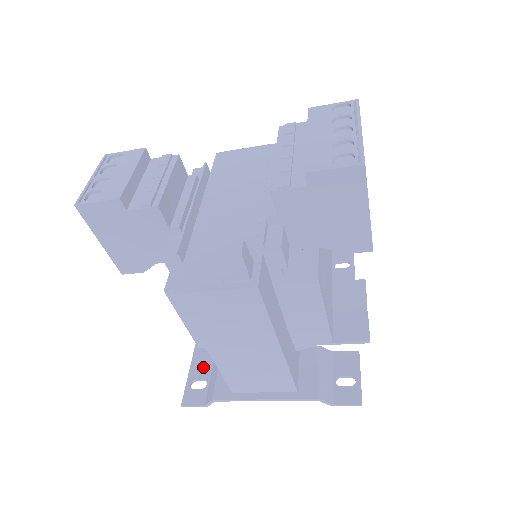
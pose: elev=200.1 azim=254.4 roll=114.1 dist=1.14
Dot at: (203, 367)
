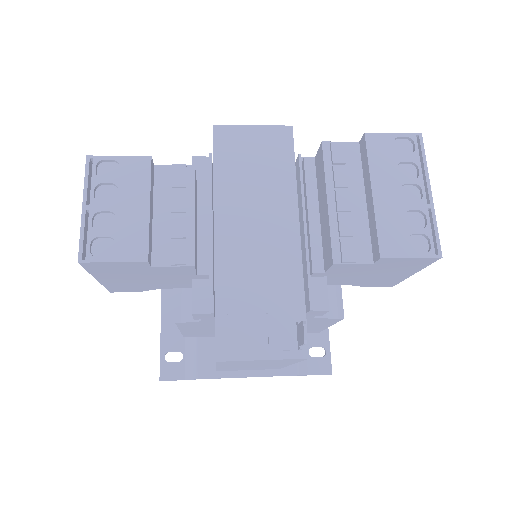
Dot at: (175, 338)
